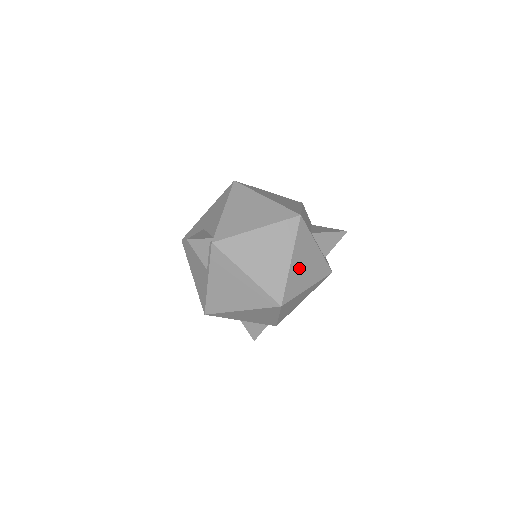
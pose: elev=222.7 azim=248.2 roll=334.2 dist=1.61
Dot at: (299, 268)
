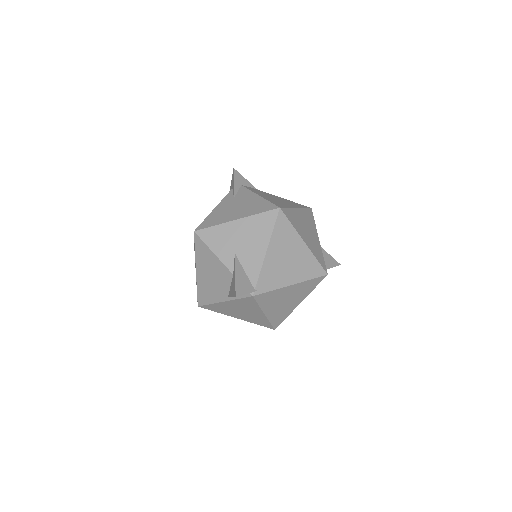
Dot at: occluded
